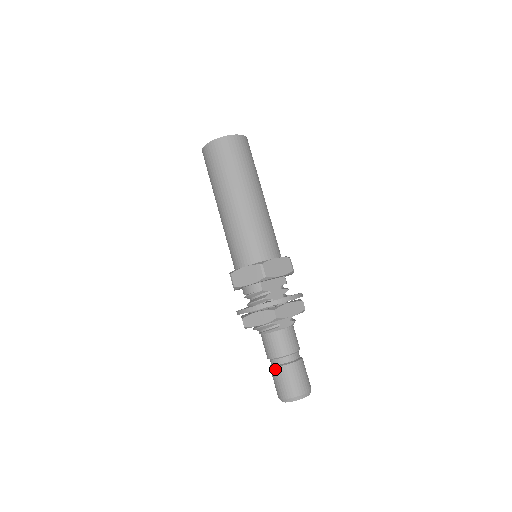
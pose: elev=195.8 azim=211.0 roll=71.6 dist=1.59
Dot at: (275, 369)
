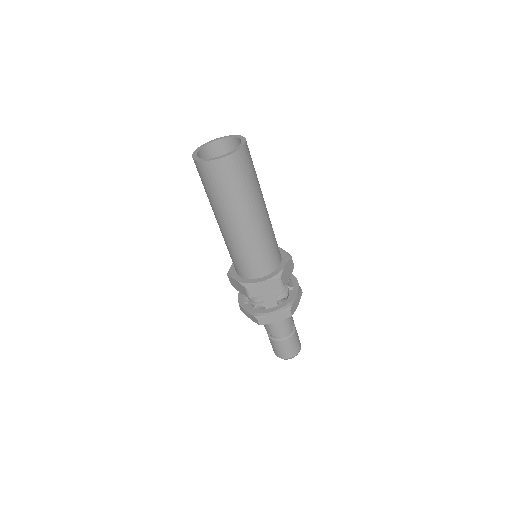
Dot at: occluded
